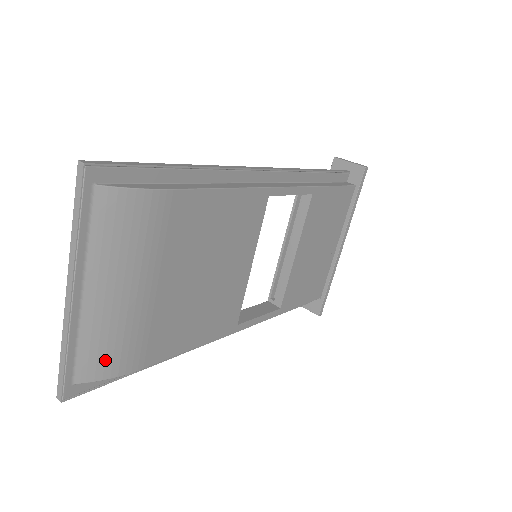
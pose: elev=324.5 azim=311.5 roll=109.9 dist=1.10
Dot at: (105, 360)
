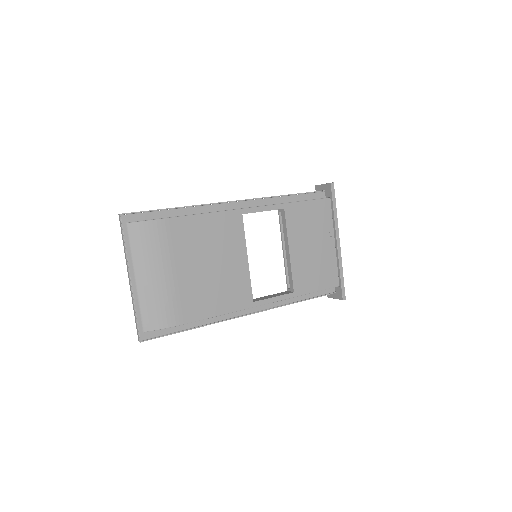
Dot at: (157, 317)
